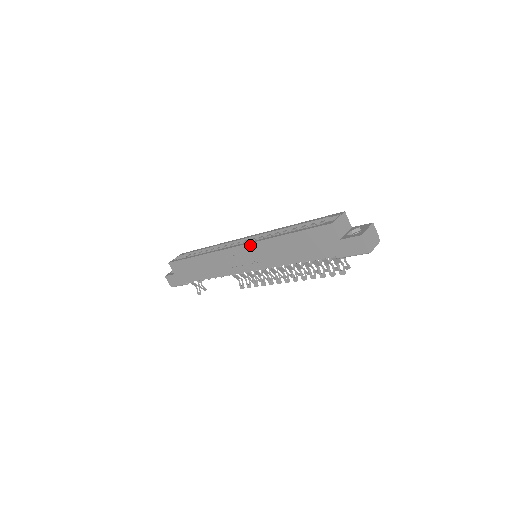
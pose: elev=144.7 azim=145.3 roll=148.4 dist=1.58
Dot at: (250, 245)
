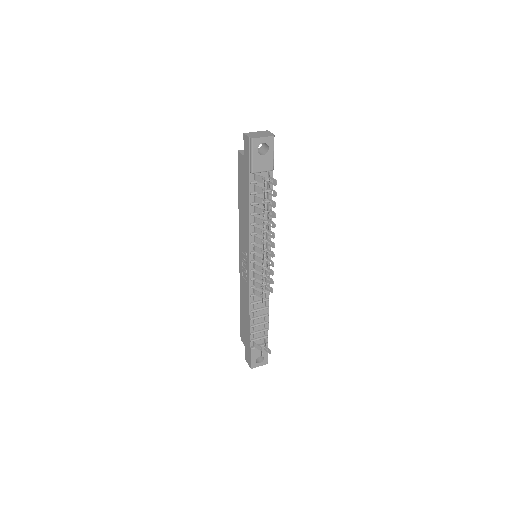
Dot at: (240, 241)
